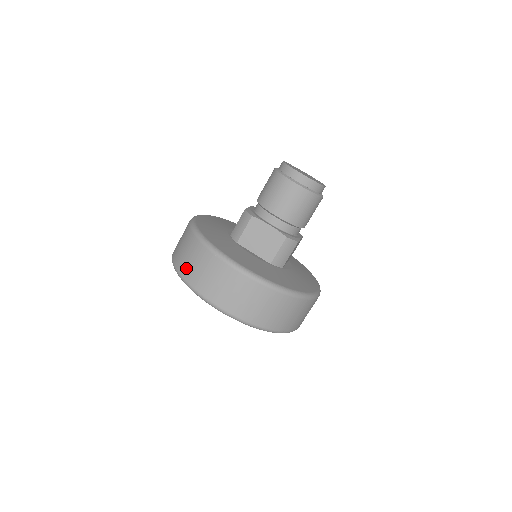
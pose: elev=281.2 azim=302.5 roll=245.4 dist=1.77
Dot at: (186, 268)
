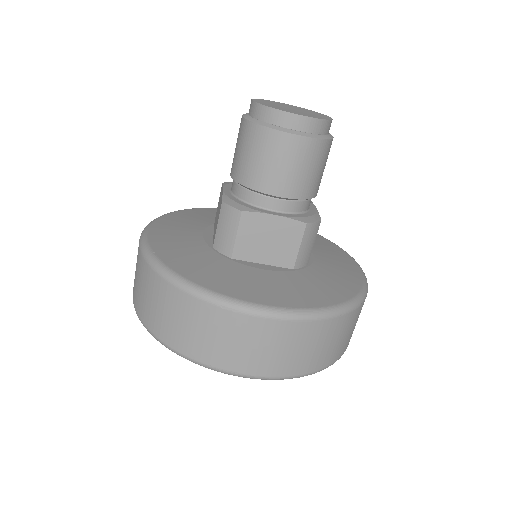
Dot at: (176, 336)
